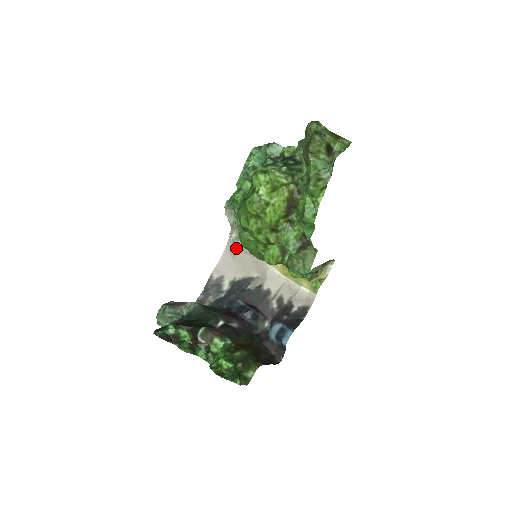
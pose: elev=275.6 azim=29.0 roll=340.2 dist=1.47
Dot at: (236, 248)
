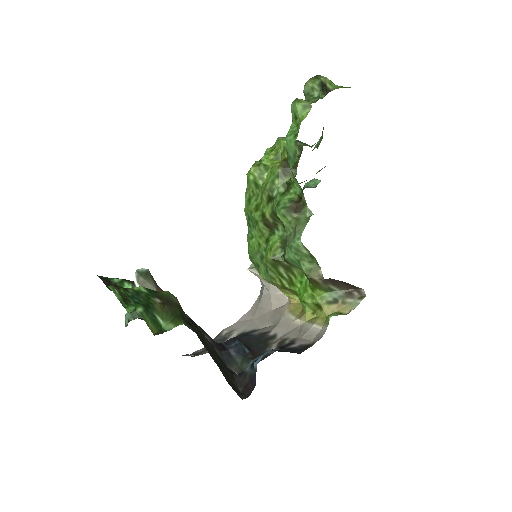
Dot at: (260, 304)
